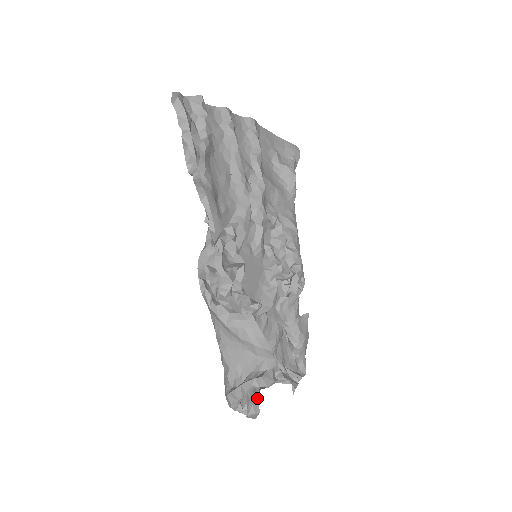
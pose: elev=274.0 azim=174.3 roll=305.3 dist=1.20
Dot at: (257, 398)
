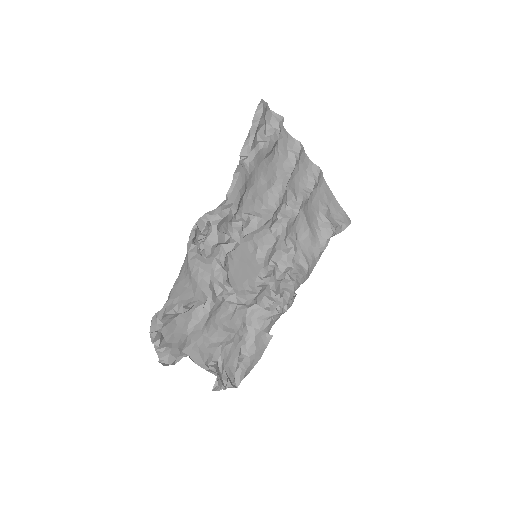
Dot at: (178, 354)
